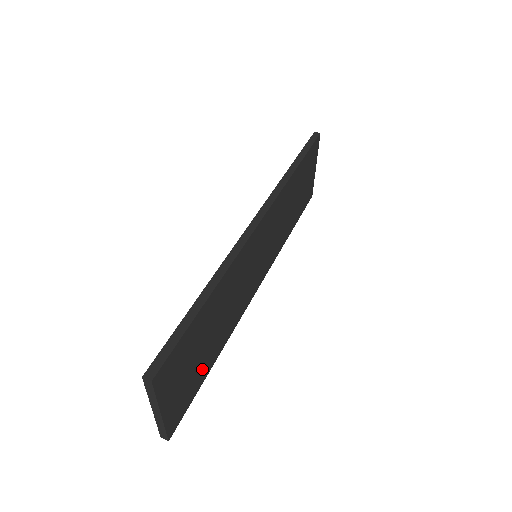
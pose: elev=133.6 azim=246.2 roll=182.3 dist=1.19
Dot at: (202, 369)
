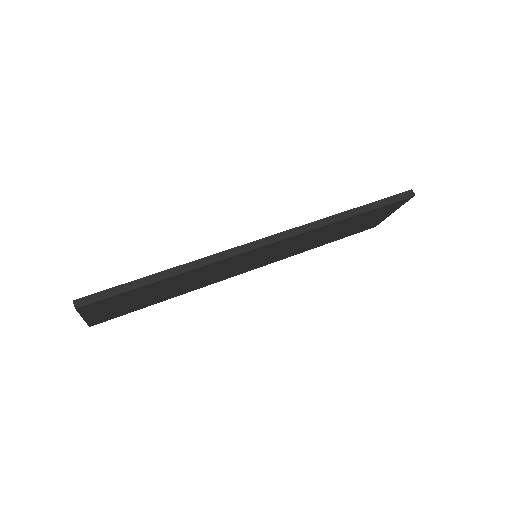
Dot at: (145, 303)
